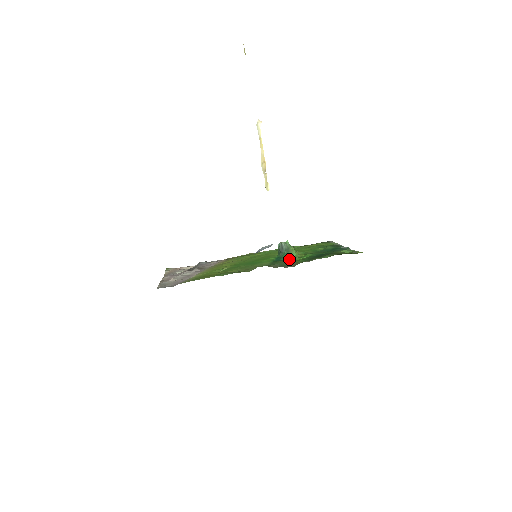
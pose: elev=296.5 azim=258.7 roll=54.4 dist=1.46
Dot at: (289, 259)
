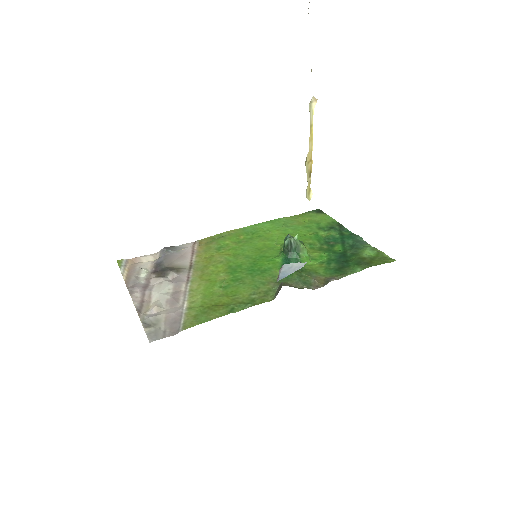
Dot at: occluded
